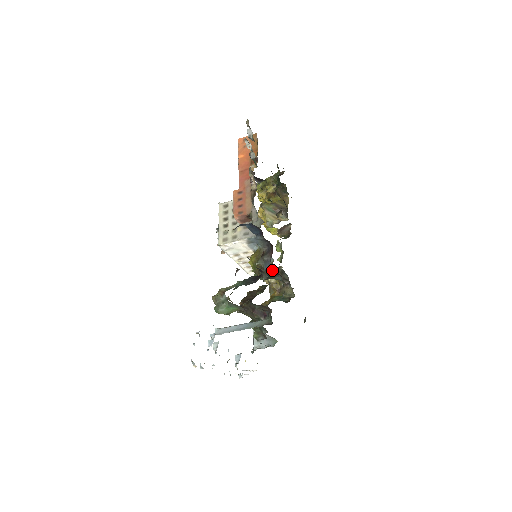
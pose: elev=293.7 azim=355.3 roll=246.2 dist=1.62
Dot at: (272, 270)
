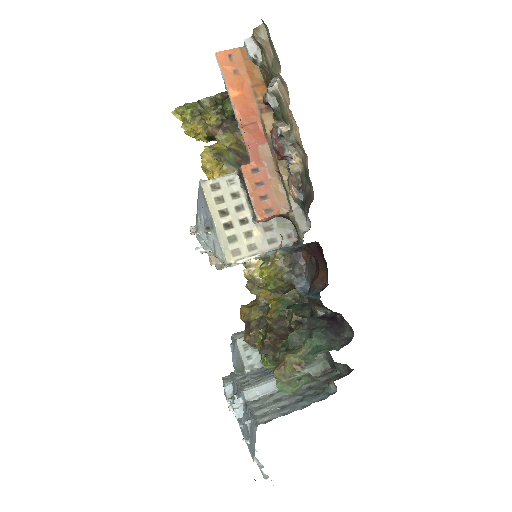
Dot at: (306, 286)
